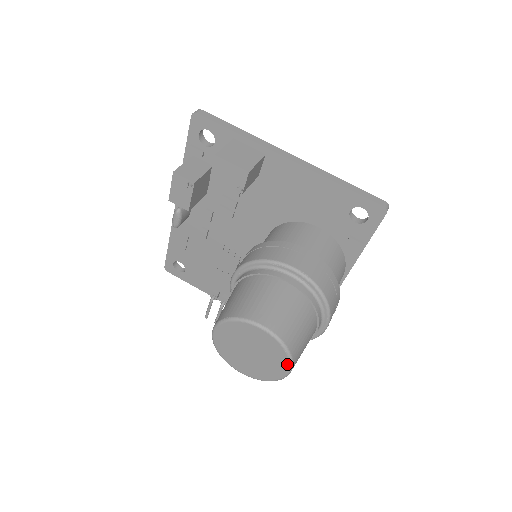
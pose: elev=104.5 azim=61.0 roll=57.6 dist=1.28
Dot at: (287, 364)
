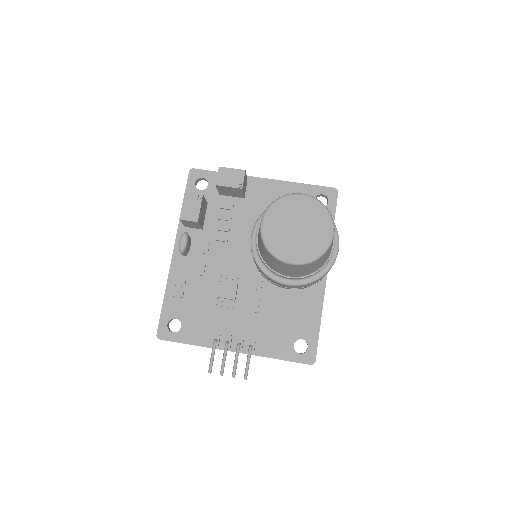
Dot at: (330, 222)
